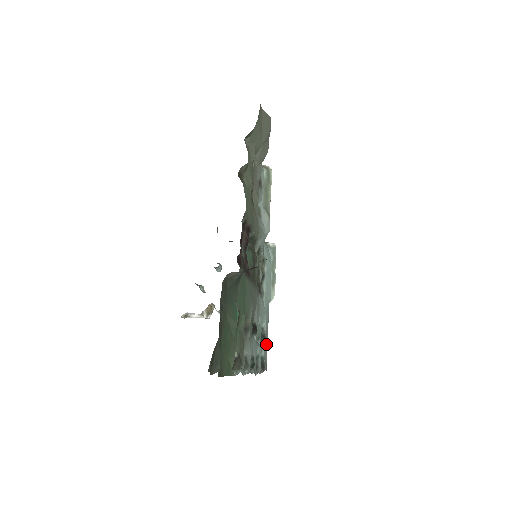
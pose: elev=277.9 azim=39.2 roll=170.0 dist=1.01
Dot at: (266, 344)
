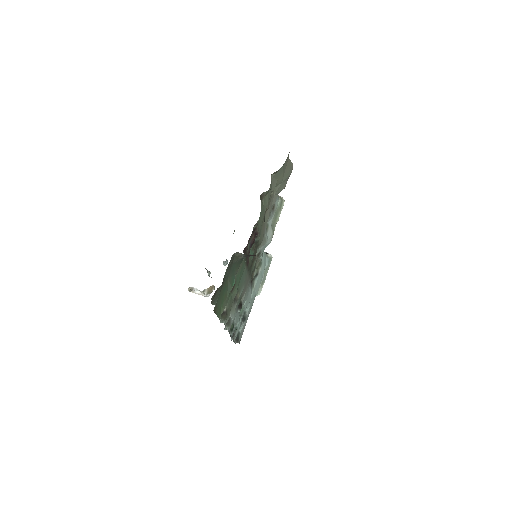
Dot at: (244, 325)
